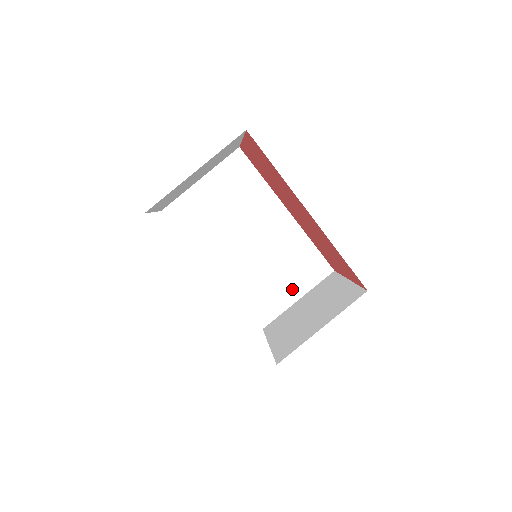
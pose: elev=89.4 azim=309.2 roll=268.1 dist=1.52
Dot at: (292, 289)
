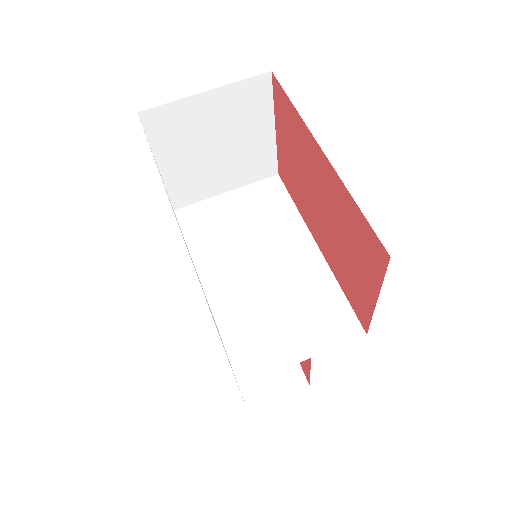
Dot at: (299, 342)
